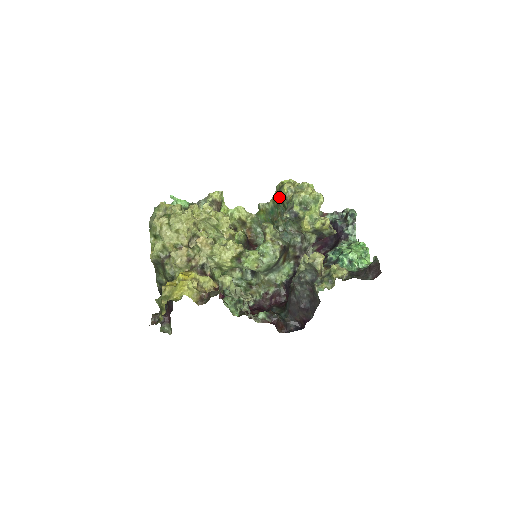
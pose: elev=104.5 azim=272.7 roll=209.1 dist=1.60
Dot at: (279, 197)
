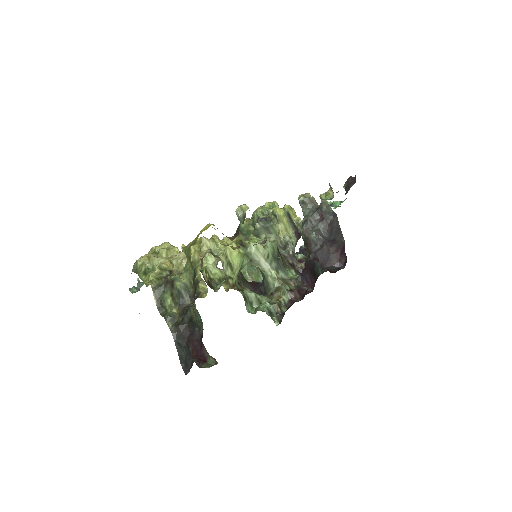
Dot at: occluded
